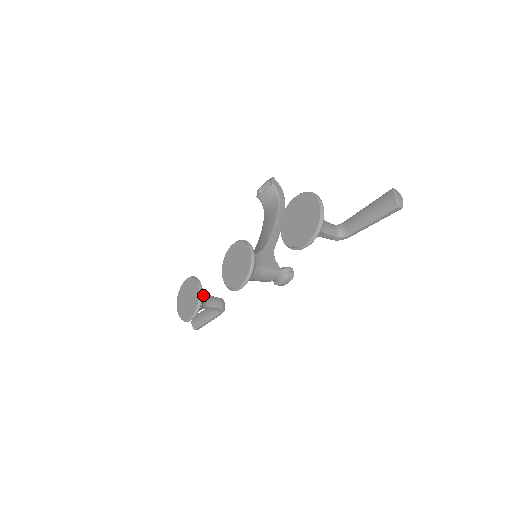
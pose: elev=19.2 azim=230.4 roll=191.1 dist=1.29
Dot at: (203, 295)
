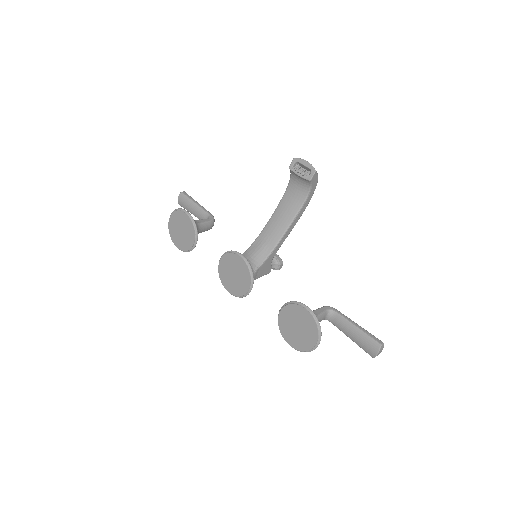
Dot at: occluded
